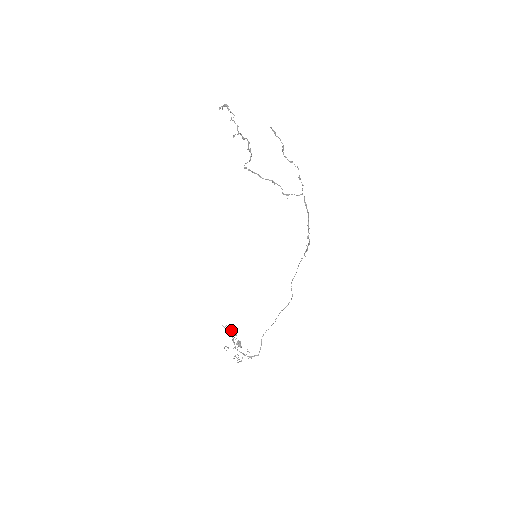
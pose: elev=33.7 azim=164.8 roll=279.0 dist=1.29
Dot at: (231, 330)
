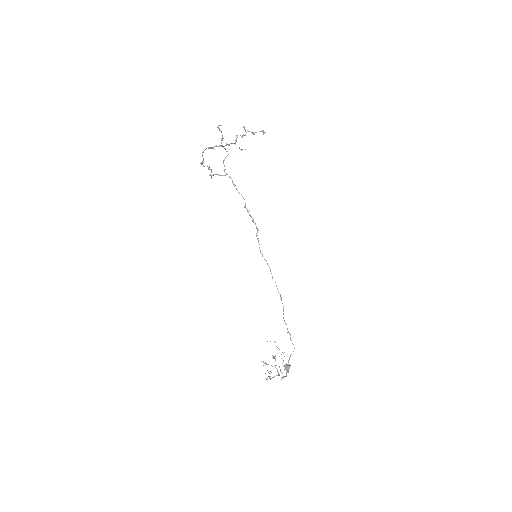
Dot at: (279, 349)
